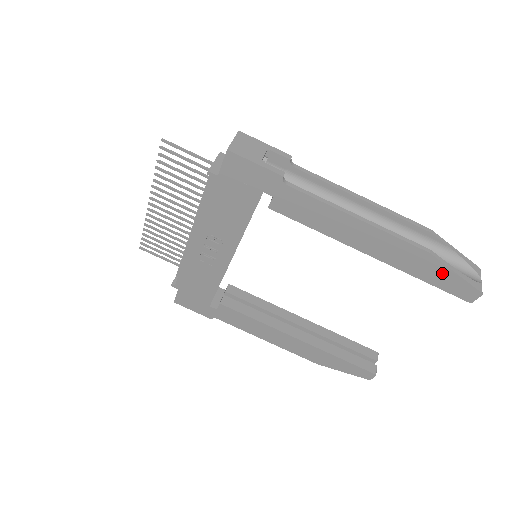
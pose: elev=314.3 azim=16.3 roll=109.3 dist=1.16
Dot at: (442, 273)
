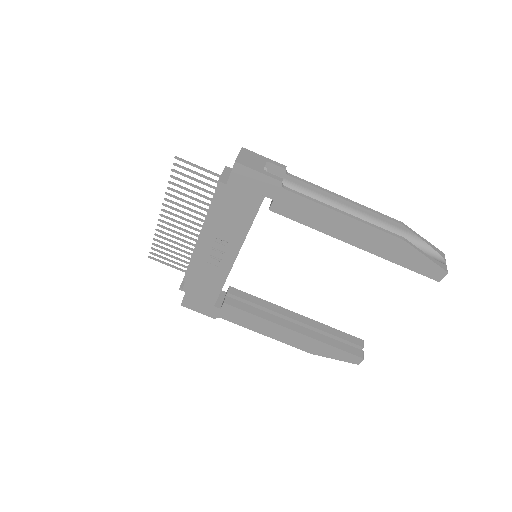
Dot at: (414, 257)
